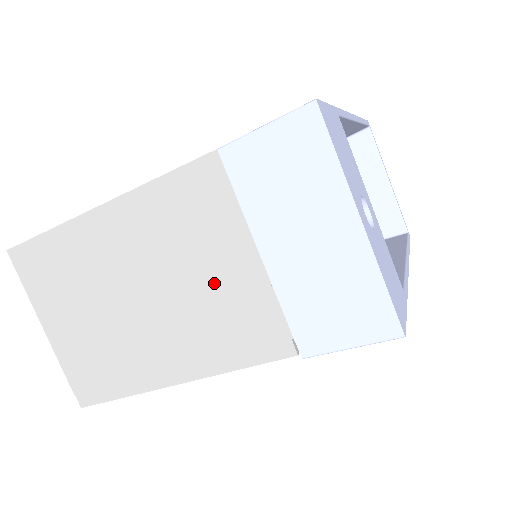
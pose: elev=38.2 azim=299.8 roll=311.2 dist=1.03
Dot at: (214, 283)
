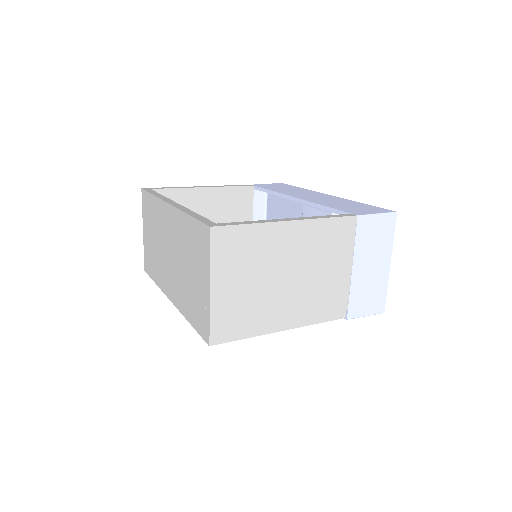
Dot at: (328, 277)
